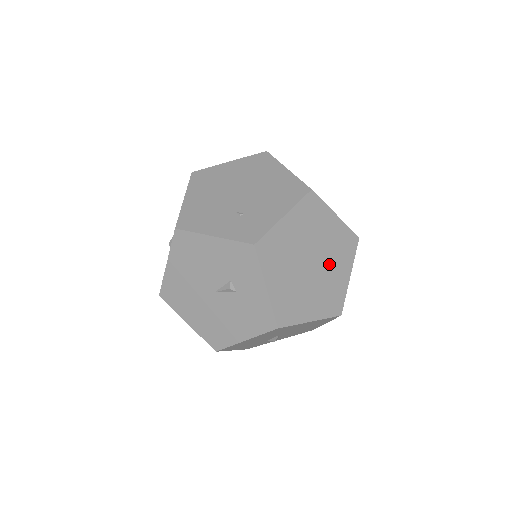
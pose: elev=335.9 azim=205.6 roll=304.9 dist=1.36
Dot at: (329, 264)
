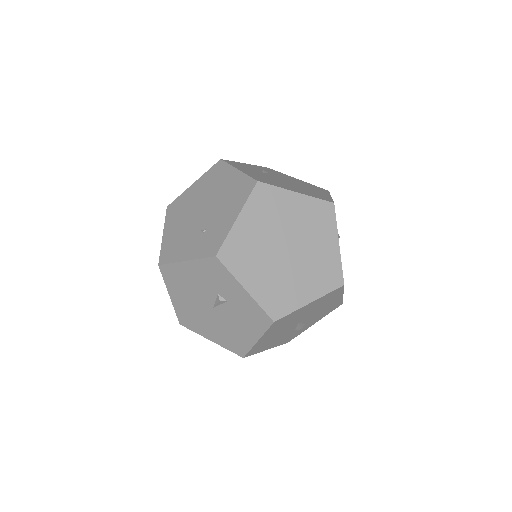
Dot at: (308, 242)
